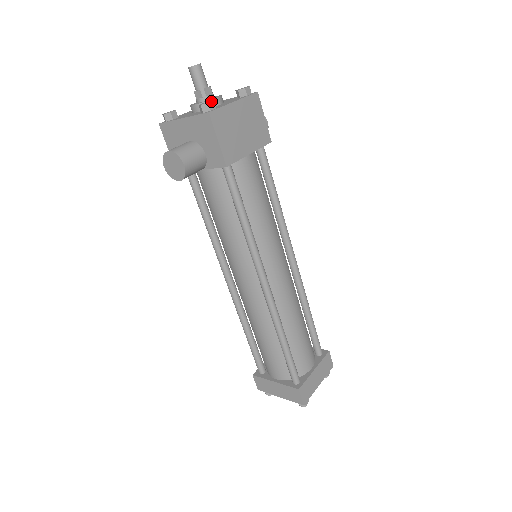
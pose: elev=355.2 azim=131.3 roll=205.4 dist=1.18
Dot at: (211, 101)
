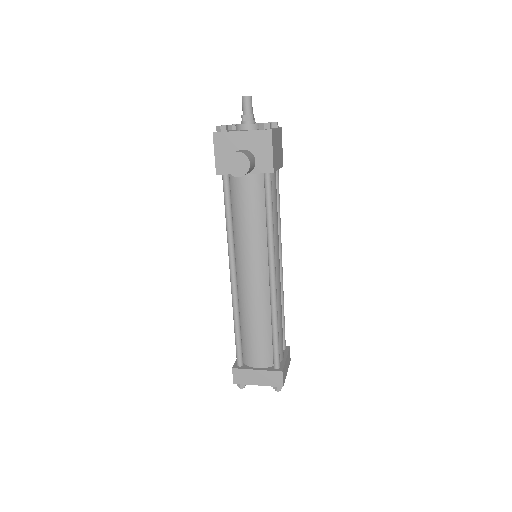
Dot at: occluded
